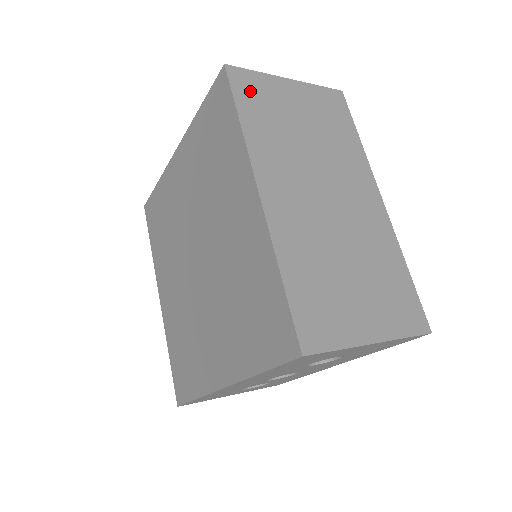
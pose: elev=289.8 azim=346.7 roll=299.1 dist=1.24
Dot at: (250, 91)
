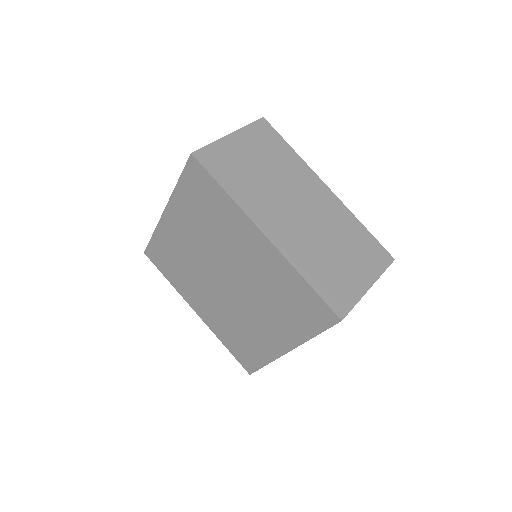
Dot at: (217, 163)
